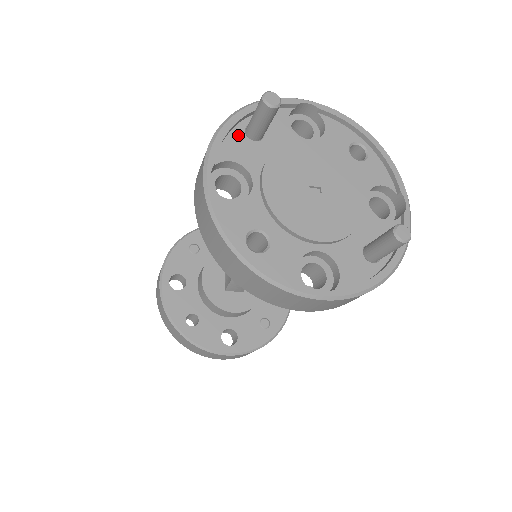
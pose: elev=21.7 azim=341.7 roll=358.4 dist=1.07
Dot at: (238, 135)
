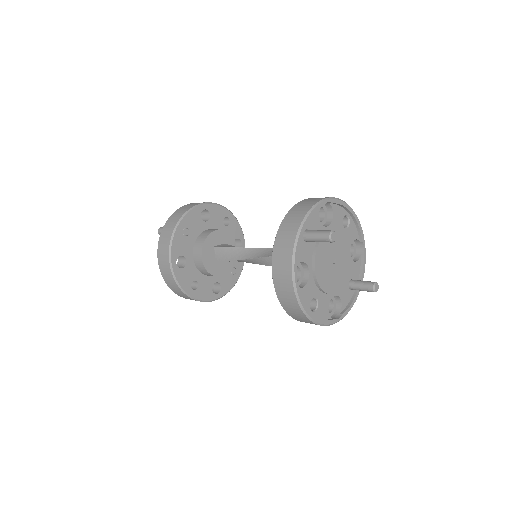
Dot at: (301, 242)
